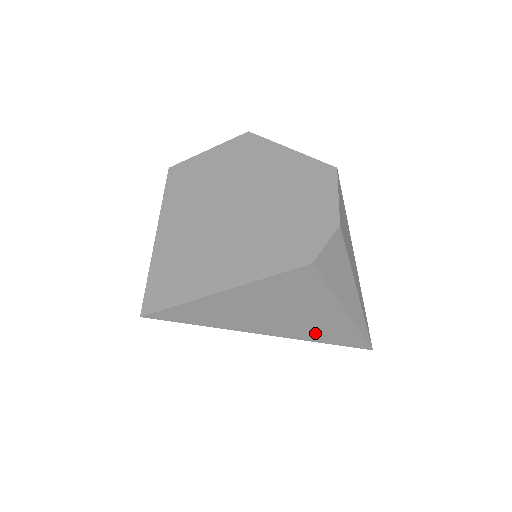
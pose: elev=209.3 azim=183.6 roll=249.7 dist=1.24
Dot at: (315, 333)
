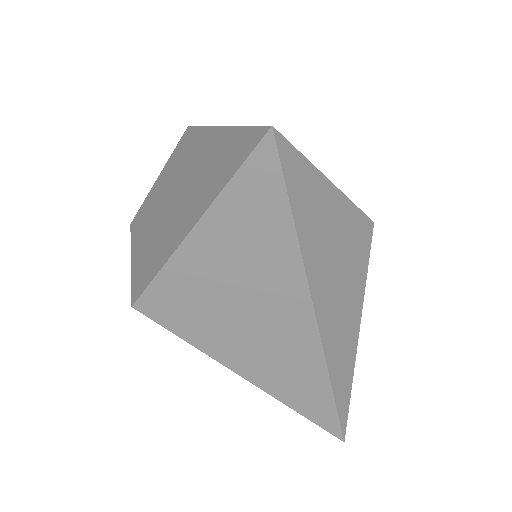
Dot at: (334, 350)
